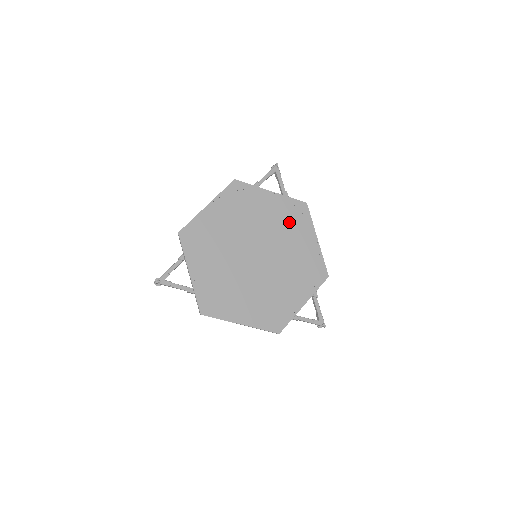
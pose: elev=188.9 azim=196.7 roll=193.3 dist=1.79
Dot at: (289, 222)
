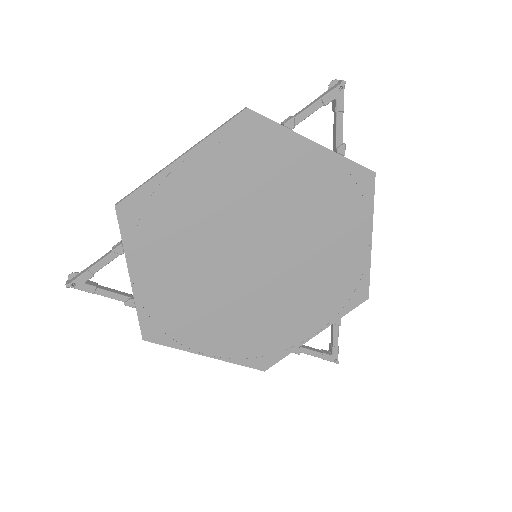
Dot at: (331, 205)
